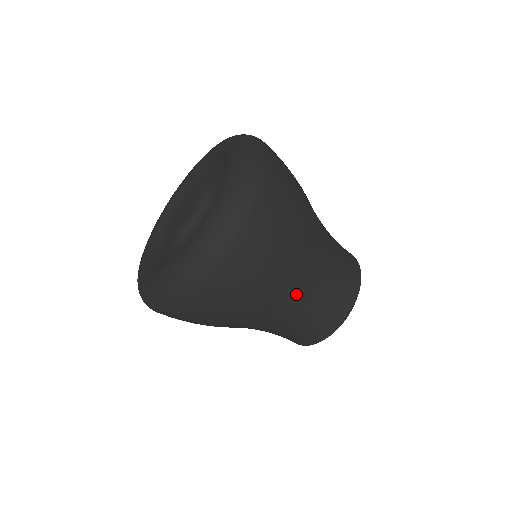
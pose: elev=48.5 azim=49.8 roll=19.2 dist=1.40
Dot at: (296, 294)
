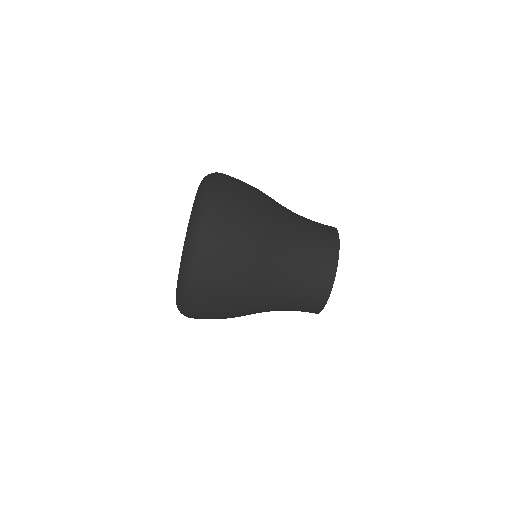
Dot at: (271, 291)
